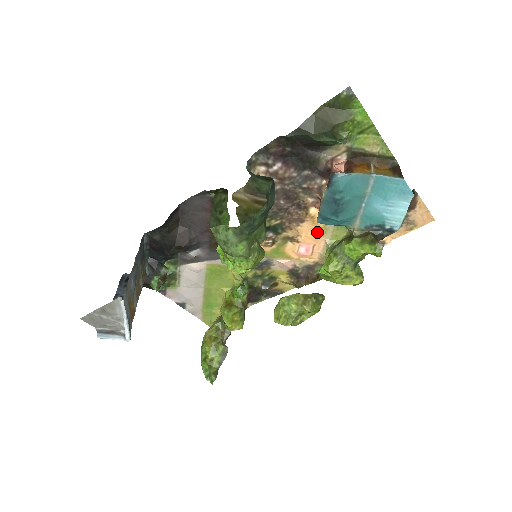
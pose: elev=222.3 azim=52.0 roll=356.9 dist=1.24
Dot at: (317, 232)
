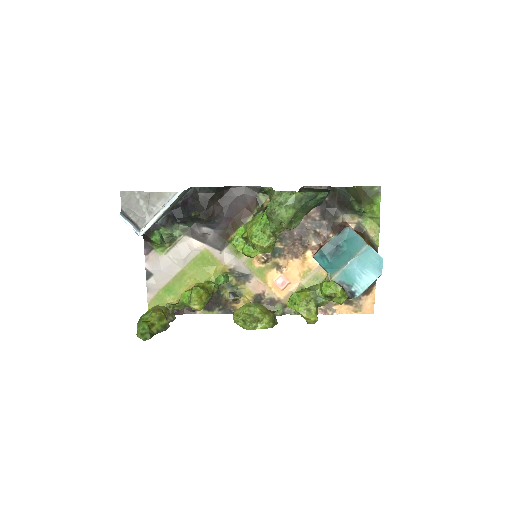
Dot at: (299, 273)
